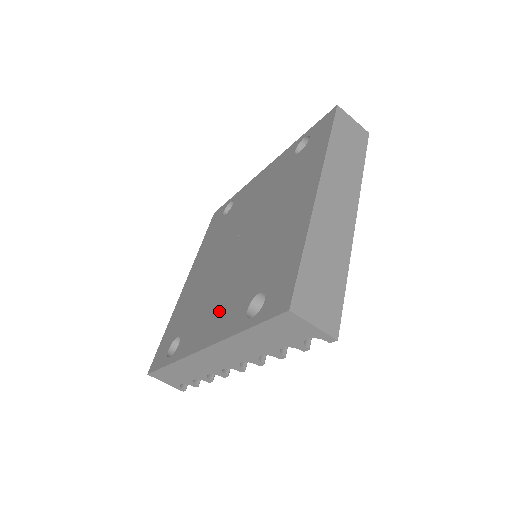
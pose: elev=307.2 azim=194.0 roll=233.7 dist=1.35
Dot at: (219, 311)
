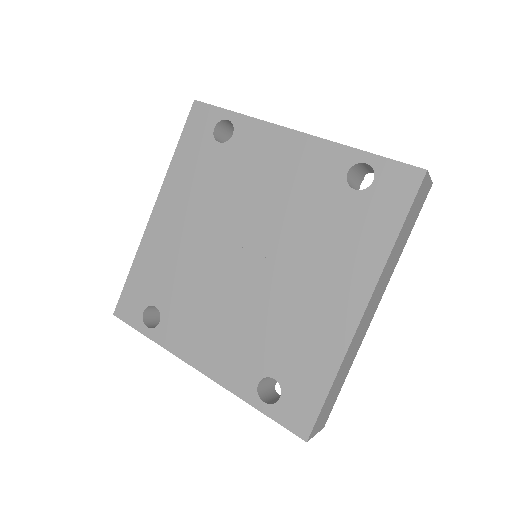
Dot at: (219, 341)
